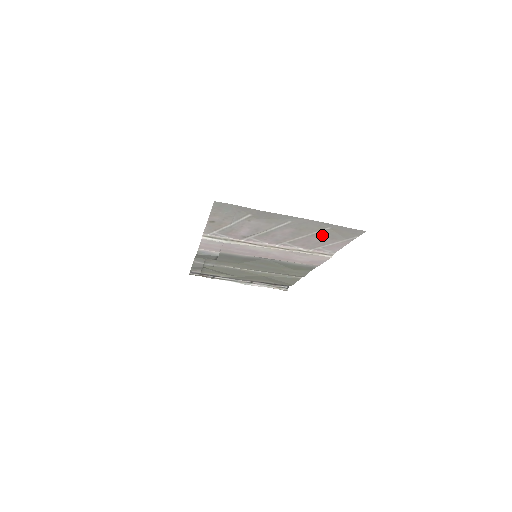
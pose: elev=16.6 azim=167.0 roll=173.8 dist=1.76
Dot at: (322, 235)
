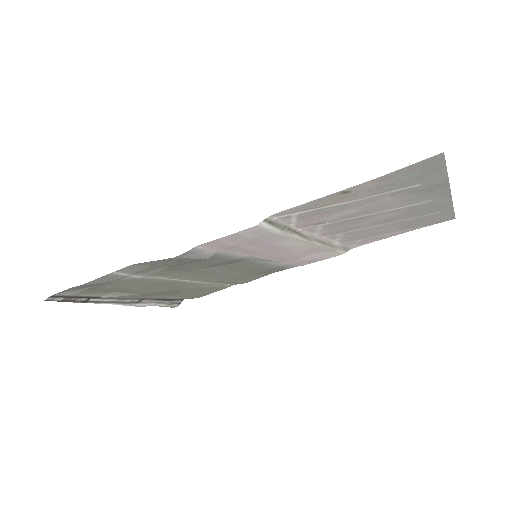
Dot at: (406, 223)
